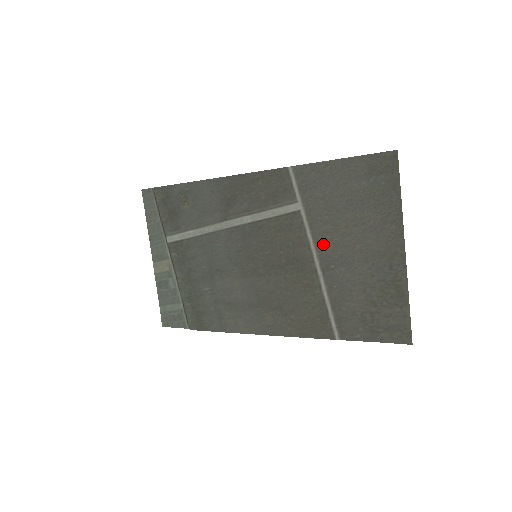
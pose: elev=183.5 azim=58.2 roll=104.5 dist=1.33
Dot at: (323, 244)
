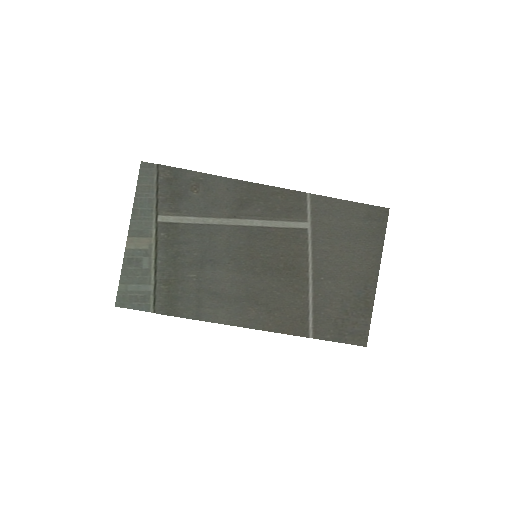
Dot at: (319, 259)
